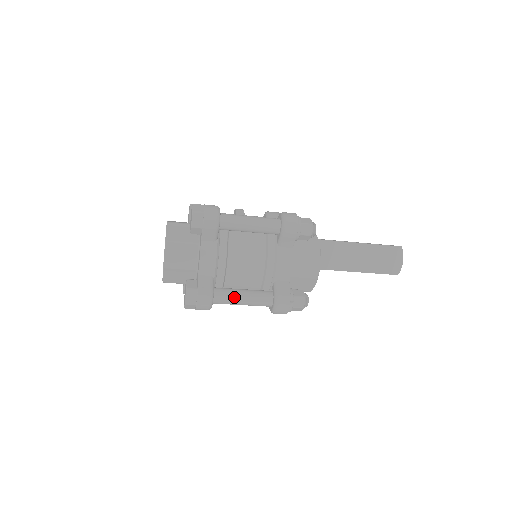
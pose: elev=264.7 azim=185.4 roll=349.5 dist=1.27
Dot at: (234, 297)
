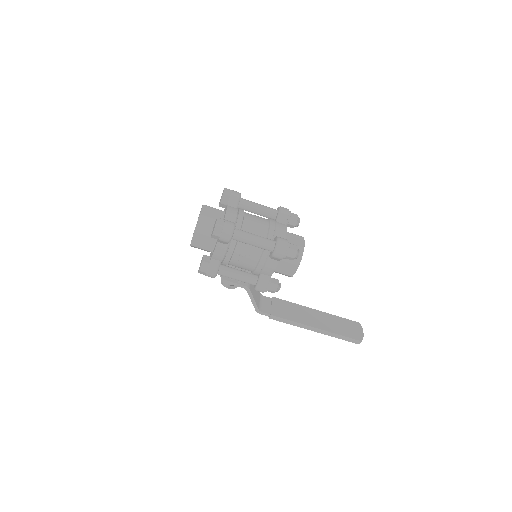
Dot at: (249, 233)
